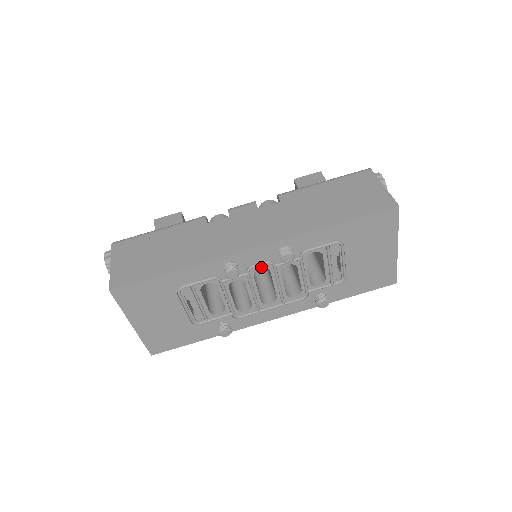
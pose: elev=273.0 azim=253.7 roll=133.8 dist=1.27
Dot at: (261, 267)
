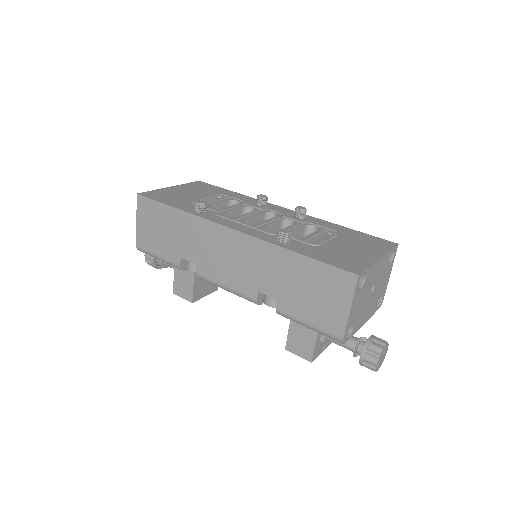
Dot at: (275, 213)
